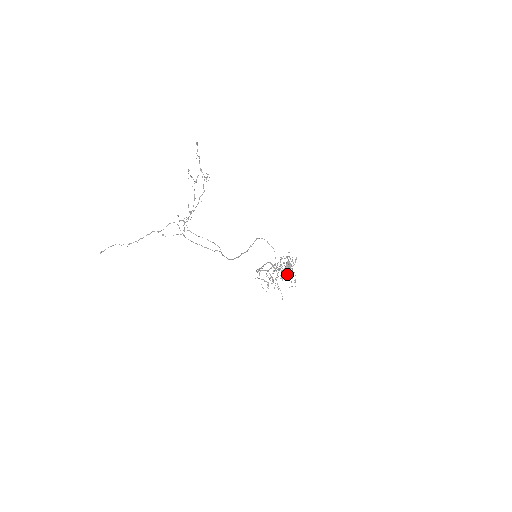
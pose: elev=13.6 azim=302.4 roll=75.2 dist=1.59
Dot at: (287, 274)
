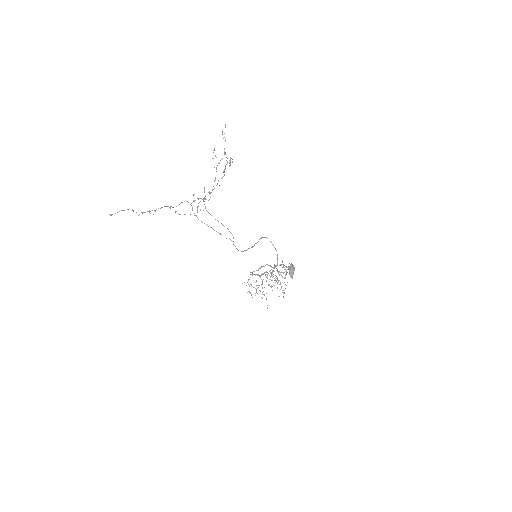
Dot at: (277, 283)
